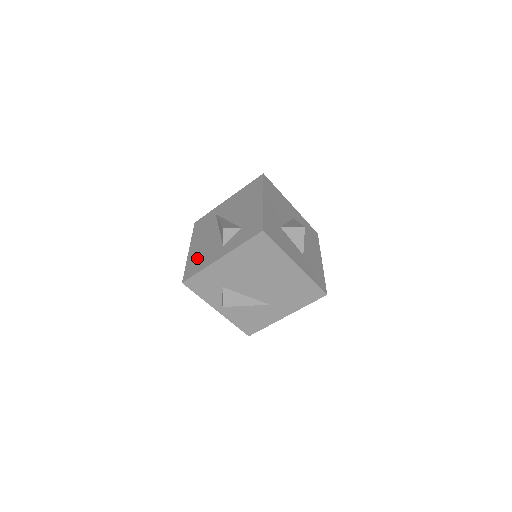
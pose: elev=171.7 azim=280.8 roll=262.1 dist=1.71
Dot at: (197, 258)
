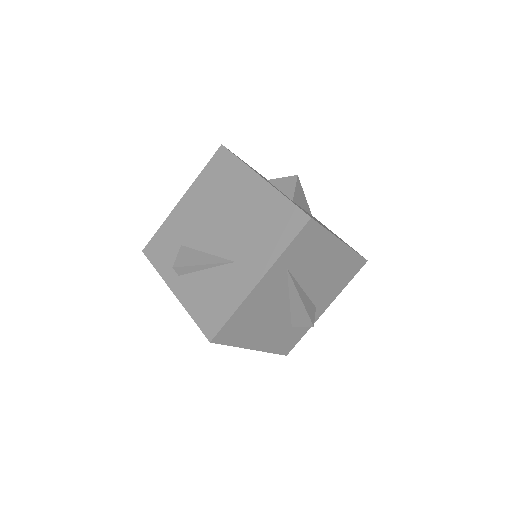
Dot at: occluded
